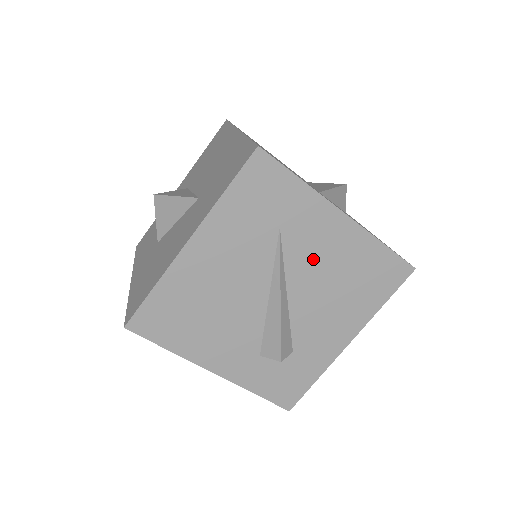
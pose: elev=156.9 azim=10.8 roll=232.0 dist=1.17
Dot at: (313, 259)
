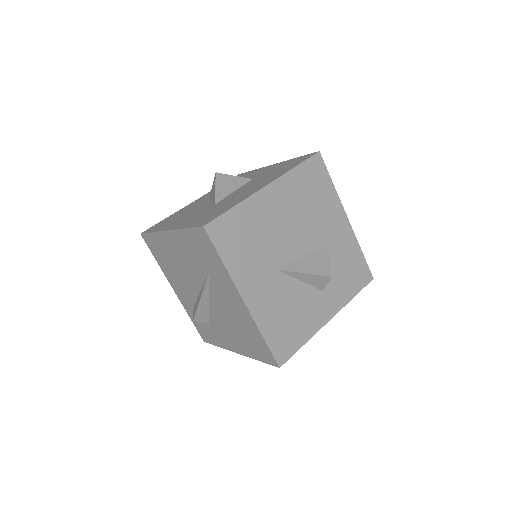
Dot at: (224, 301)
